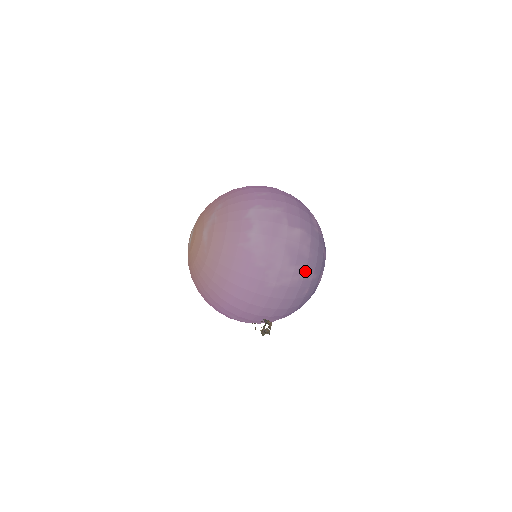
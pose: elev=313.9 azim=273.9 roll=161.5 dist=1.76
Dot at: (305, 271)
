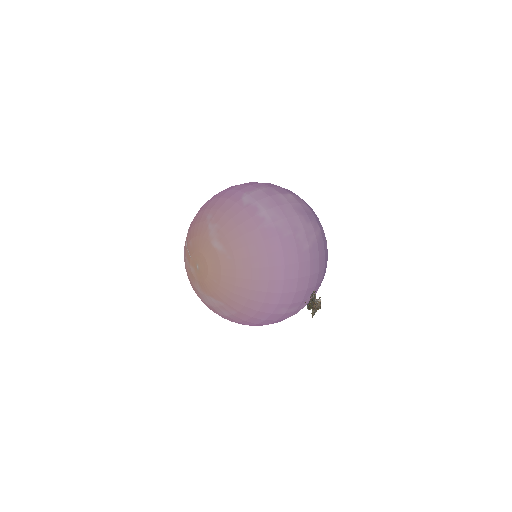
Dot at: (318, 225)
